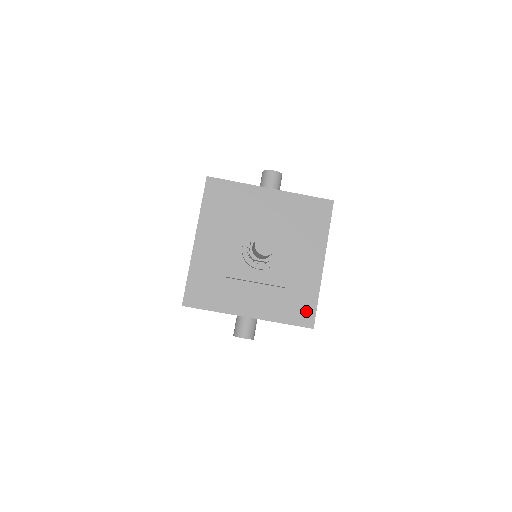
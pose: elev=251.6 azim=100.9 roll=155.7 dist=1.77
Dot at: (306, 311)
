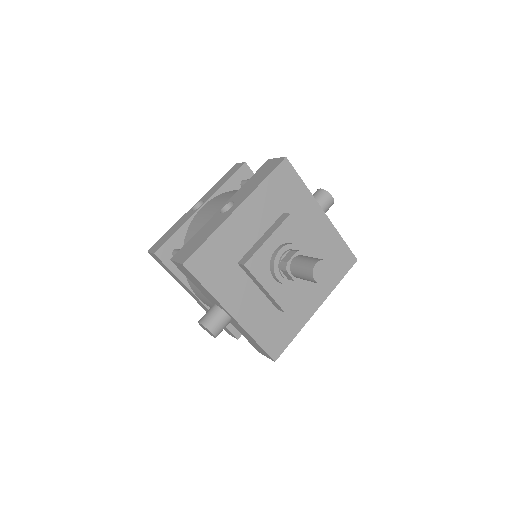
Dot at: (280, 342)
